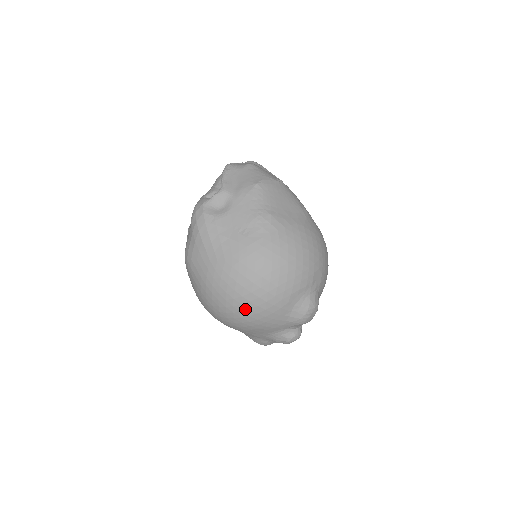
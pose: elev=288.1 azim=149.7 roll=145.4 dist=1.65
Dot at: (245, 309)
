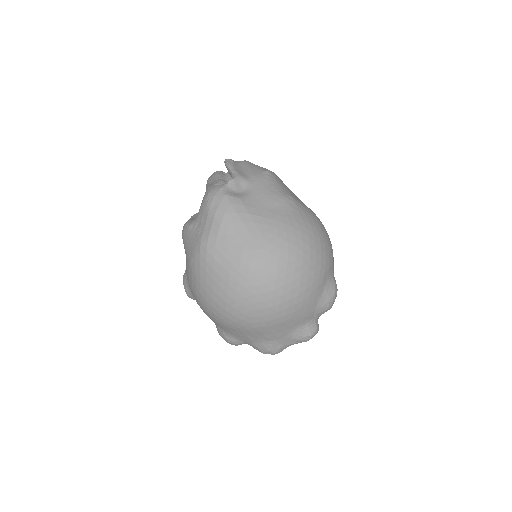
Dot at: (286, 291)
